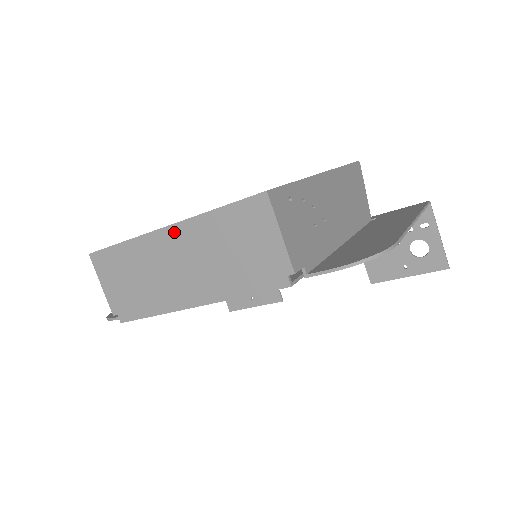
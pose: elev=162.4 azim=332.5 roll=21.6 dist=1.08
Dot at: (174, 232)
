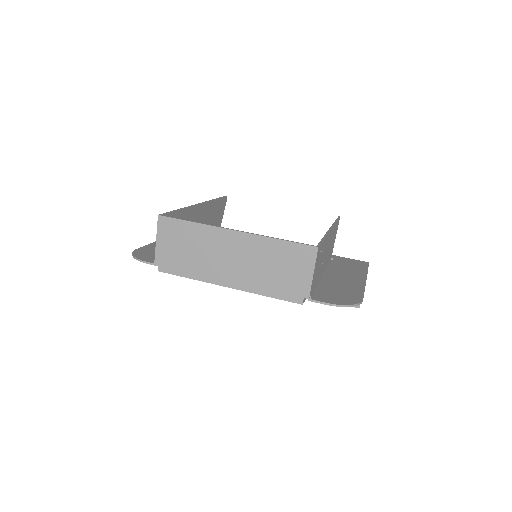
Dot at: (240, 237)
